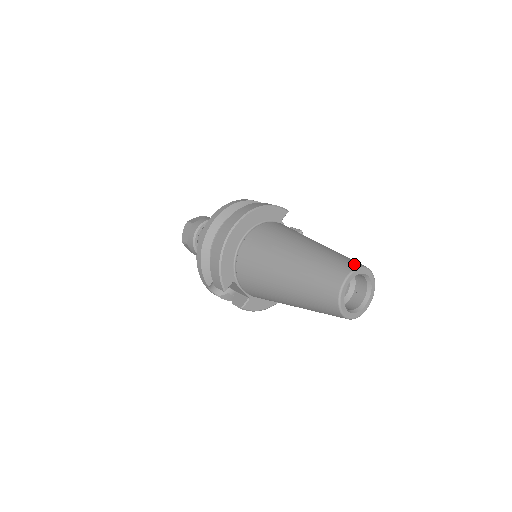
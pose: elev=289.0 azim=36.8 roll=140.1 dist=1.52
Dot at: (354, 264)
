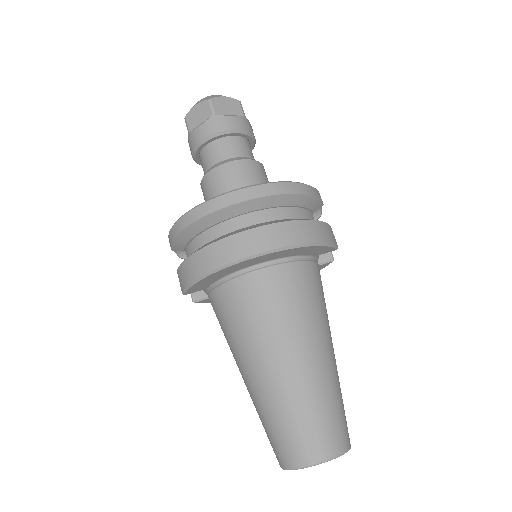
Dot at: (340, 445)
